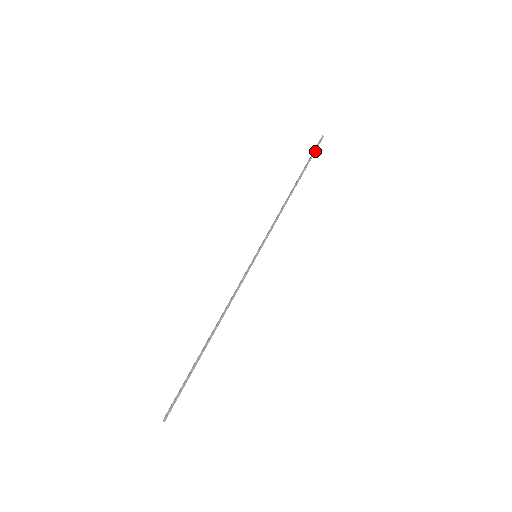
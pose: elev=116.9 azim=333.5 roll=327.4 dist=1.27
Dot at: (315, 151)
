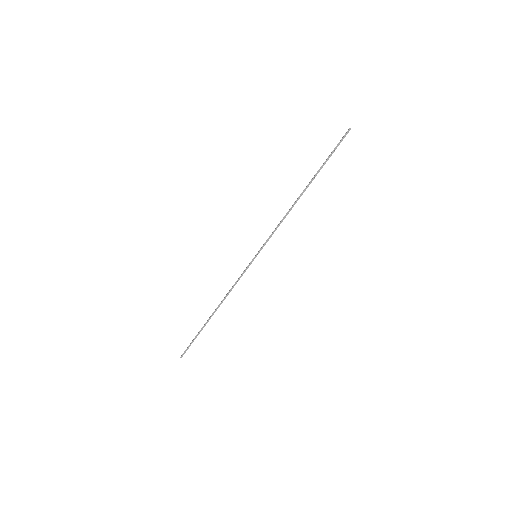
Dot at: occluded
